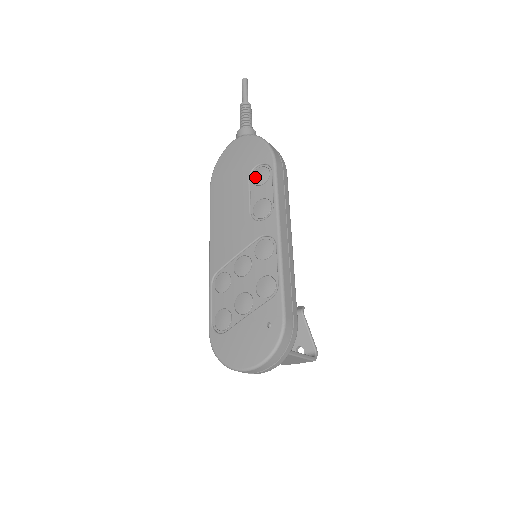
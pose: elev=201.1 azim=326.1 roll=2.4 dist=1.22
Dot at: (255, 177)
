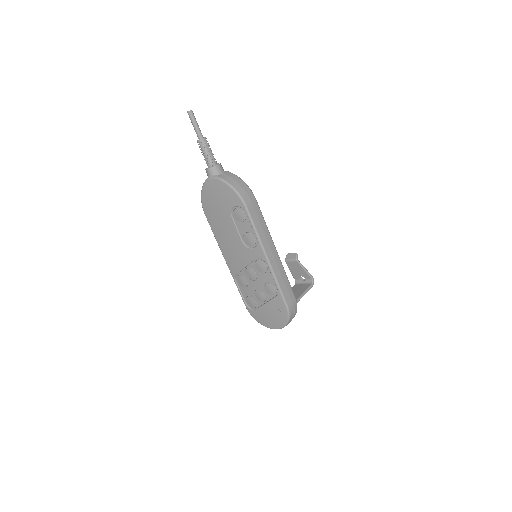
Dot at: (236, 216)
